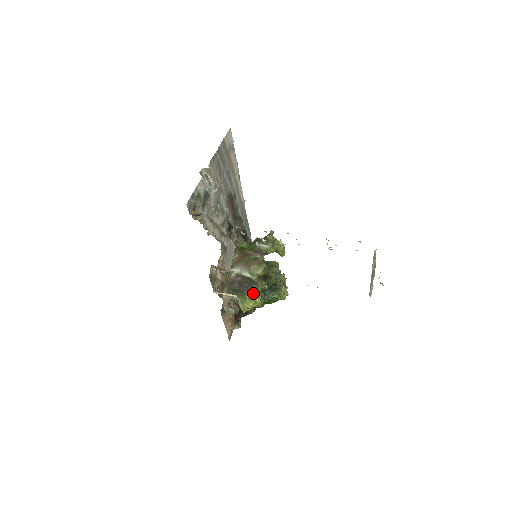
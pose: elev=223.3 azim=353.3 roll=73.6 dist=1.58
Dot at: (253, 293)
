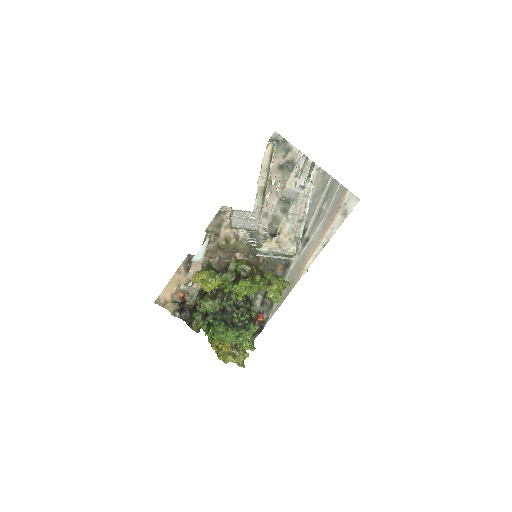
Dot at: (216, 276)
